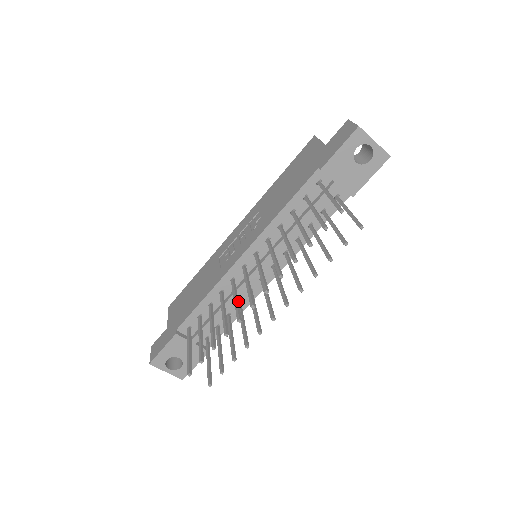
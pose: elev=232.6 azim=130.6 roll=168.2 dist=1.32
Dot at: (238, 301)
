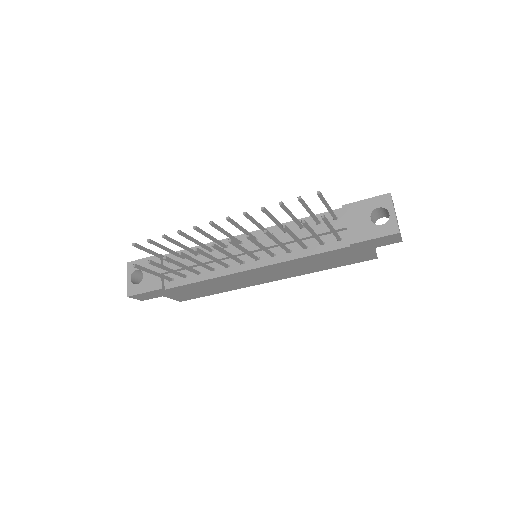
Dot at: (210, 237)
